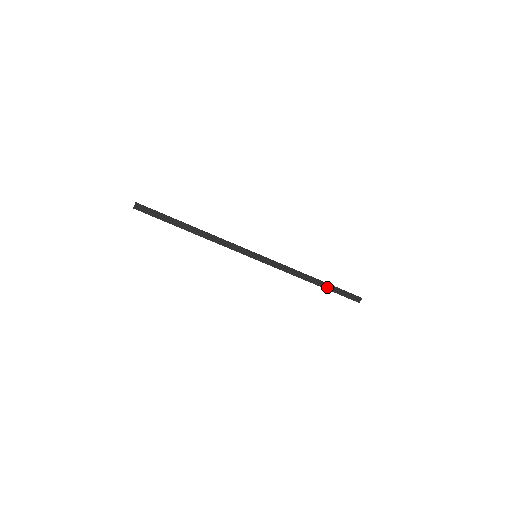
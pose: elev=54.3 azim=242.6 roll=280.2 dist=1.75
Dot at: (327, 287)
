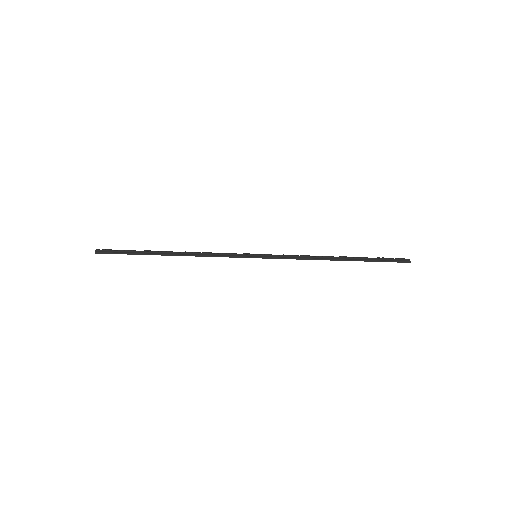
Dot at: occluded
